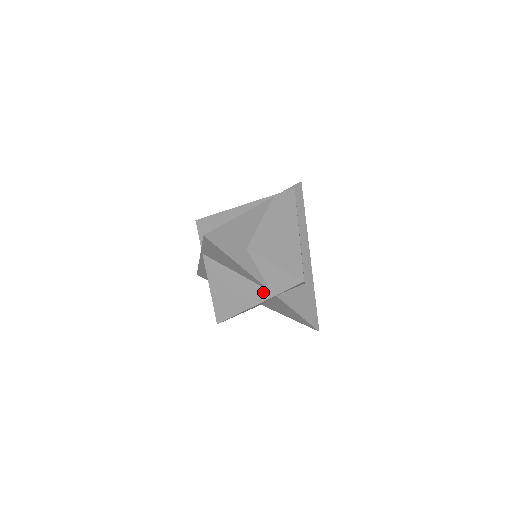
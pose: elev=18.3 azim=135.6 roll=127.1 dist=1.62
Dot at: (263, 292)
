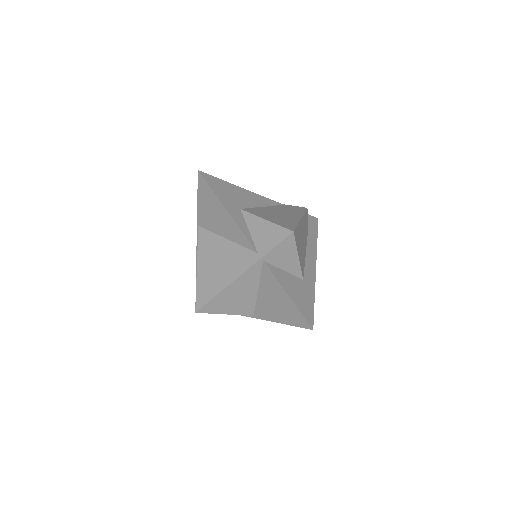
Dot at: (250, 256)
